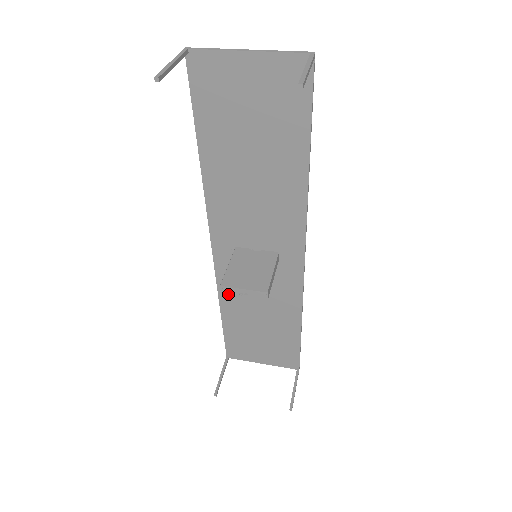
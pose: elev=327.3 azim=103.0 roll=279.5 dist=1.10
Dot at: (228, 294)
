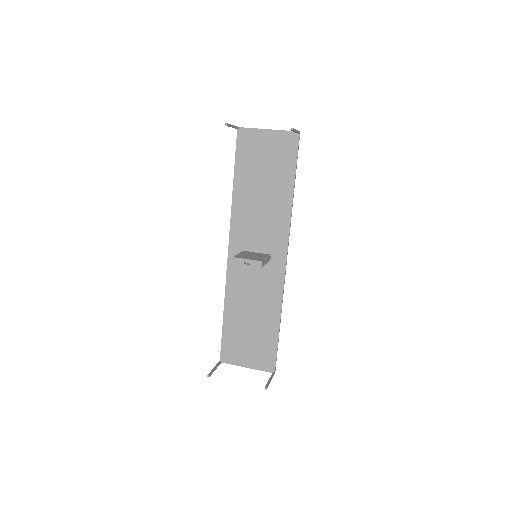
Dot at: (232, 293)
